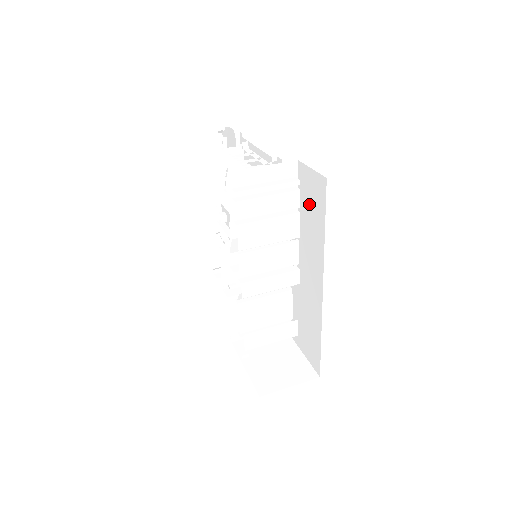
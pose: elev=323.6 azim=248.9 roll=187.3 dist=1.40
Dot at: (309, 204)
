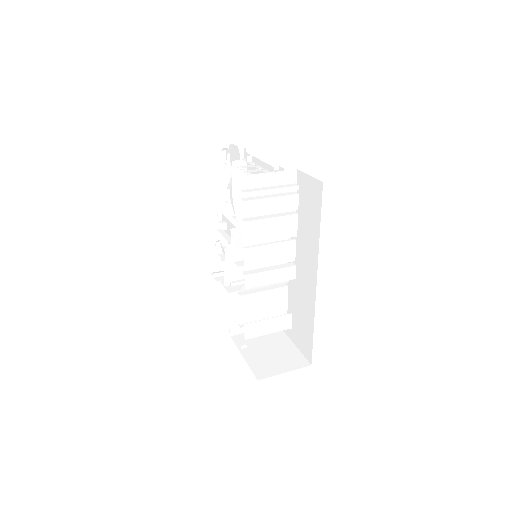
Dot at: (306, 207)
